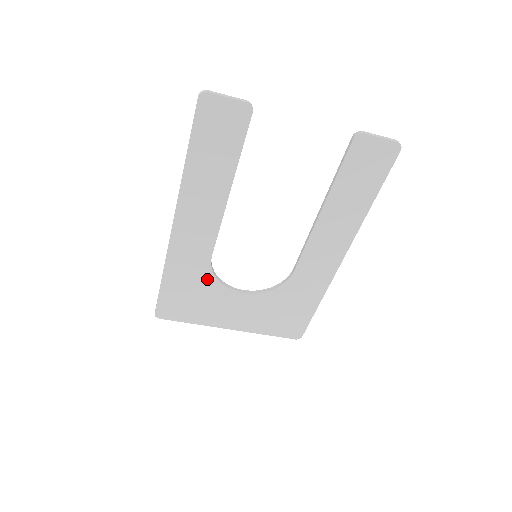
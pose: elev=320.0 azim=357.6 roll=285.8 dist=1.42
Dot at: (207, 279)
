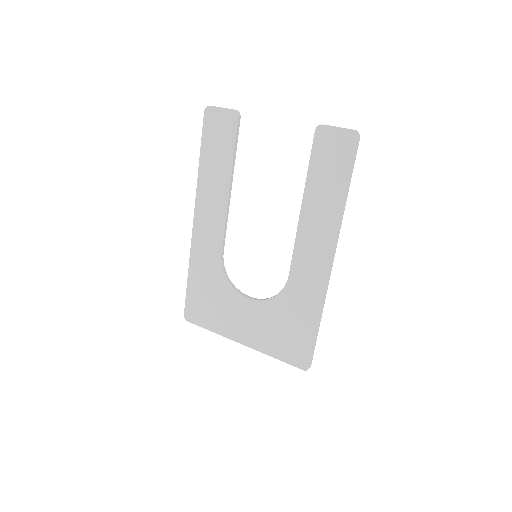
Dot at: (220, 279)
